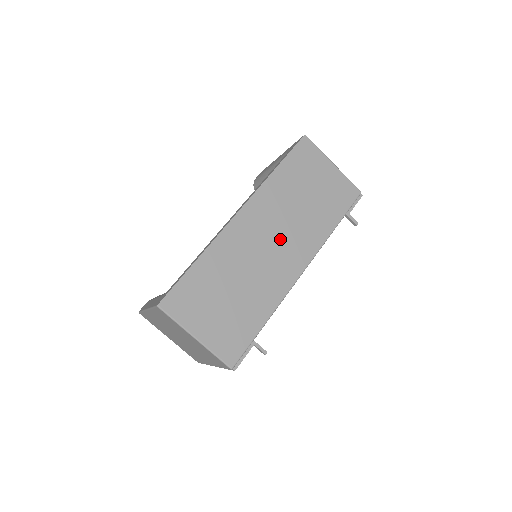
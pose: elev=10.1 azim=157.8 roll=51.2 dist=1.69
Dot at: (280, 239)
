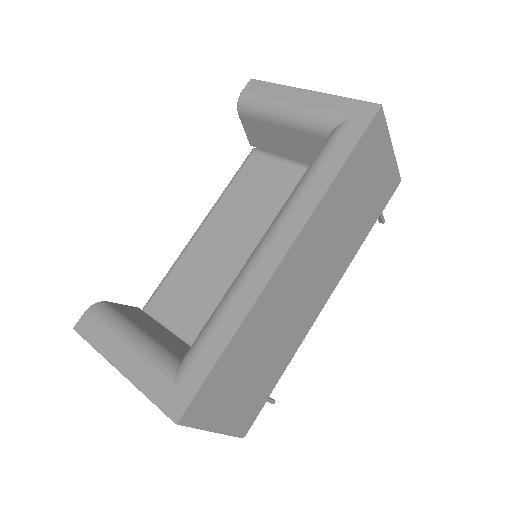
Dot at: (318, 273)
